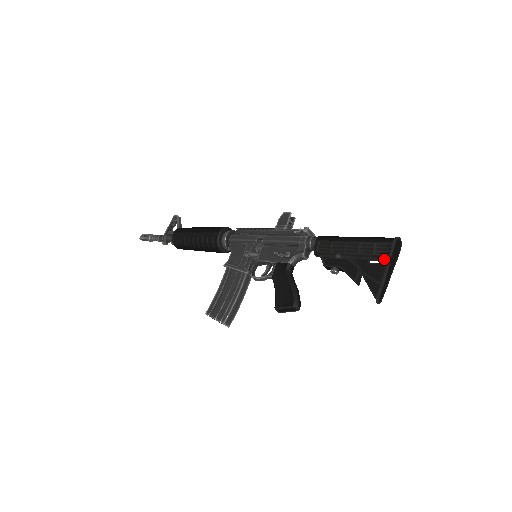
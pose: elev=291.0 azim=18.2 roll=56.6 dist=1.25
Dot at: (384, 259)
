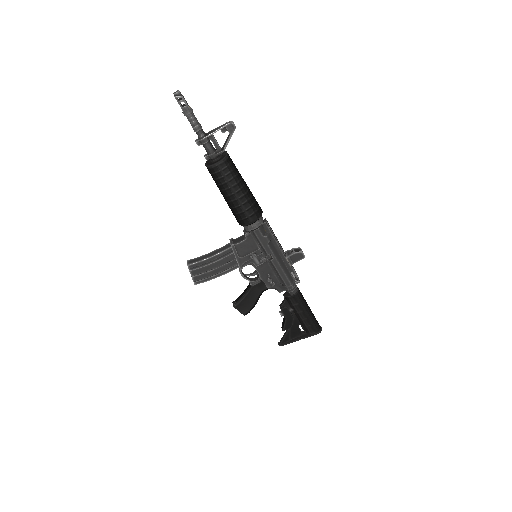
Dot at: (305, 331)
